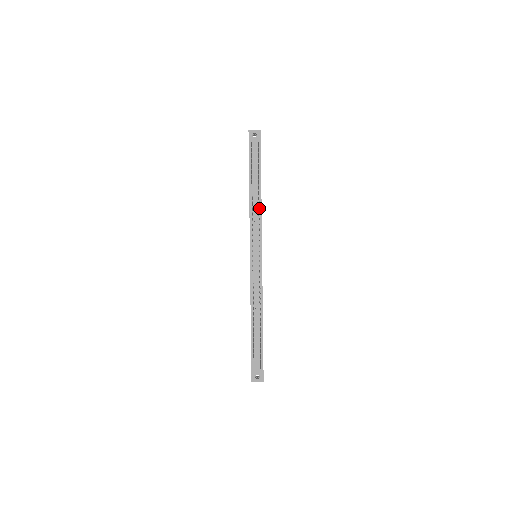
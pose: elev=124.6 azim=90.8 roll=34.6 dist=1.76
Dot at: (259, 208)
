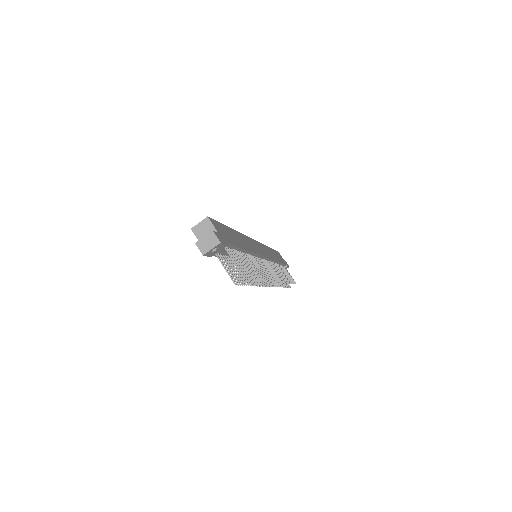
Dot at: (249, 254)
